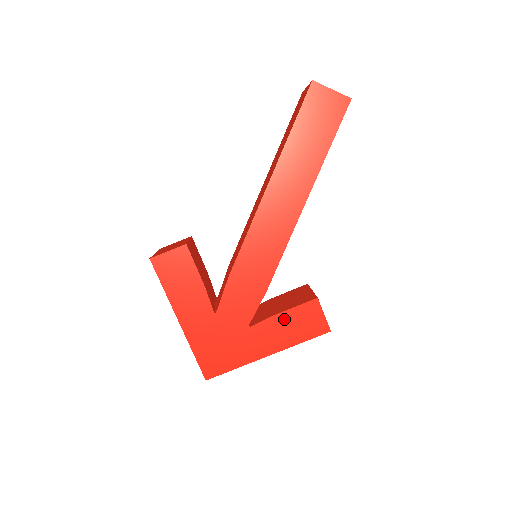
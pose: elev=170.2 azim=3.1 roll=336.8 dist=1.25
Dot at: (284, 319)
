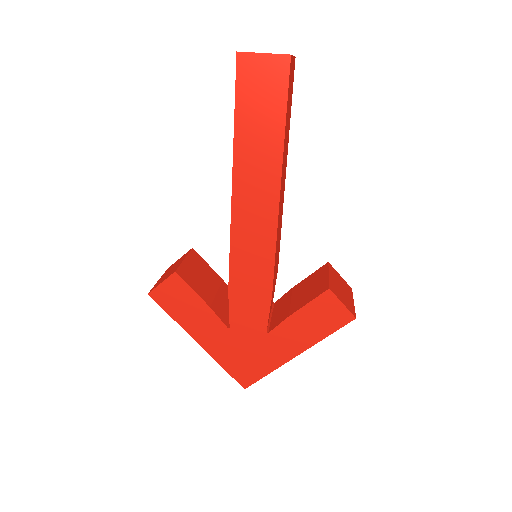
Dot at: (300, 318)
